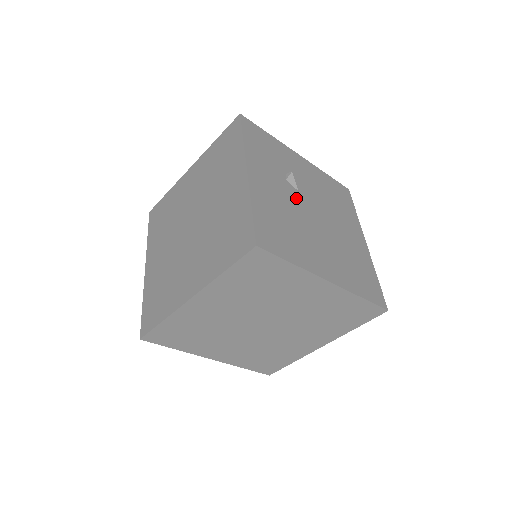
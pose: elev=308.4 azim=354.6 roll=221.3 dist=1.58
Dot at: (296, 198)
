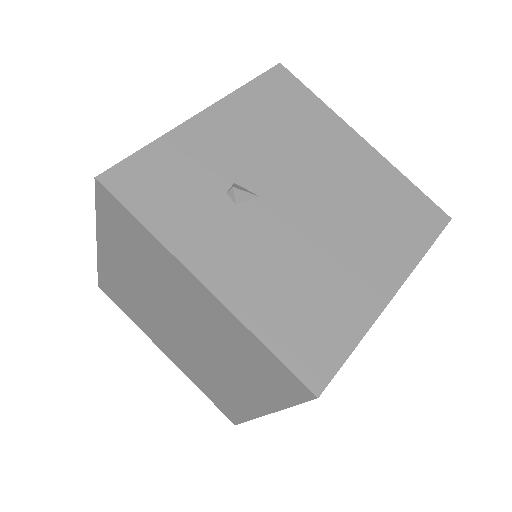
Dot at: (269, 217)
